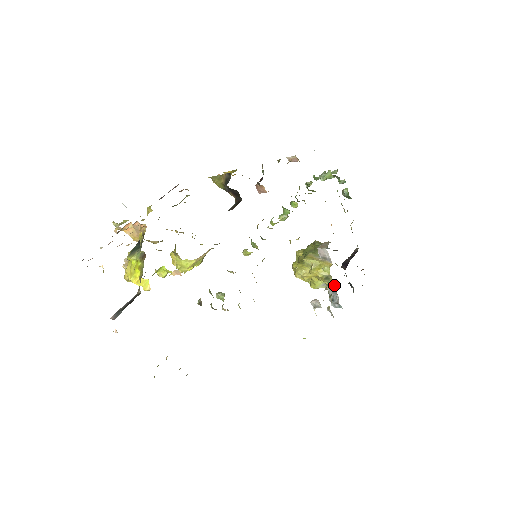
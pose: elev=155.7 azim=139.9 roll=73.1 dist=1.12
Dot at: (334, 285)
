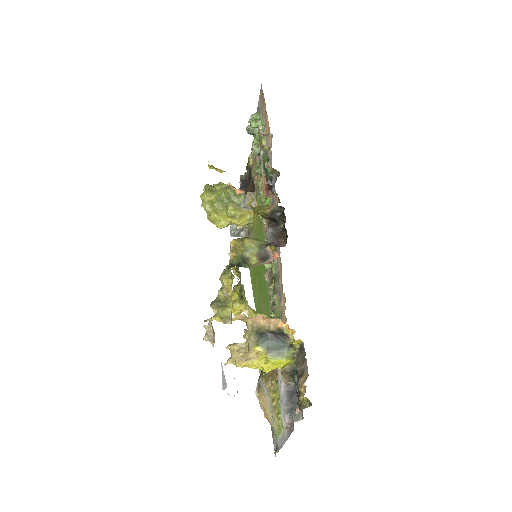
Dot at: (248, 227)
